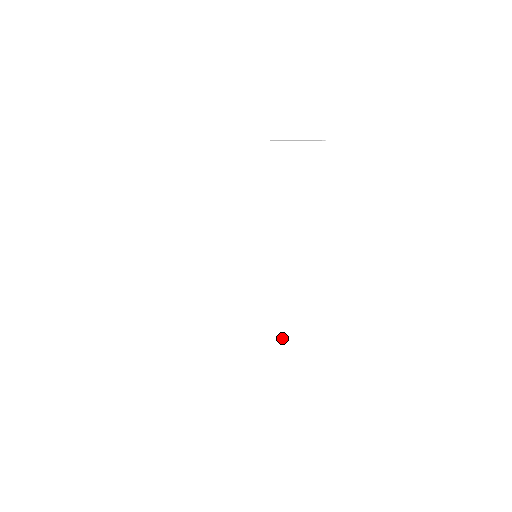
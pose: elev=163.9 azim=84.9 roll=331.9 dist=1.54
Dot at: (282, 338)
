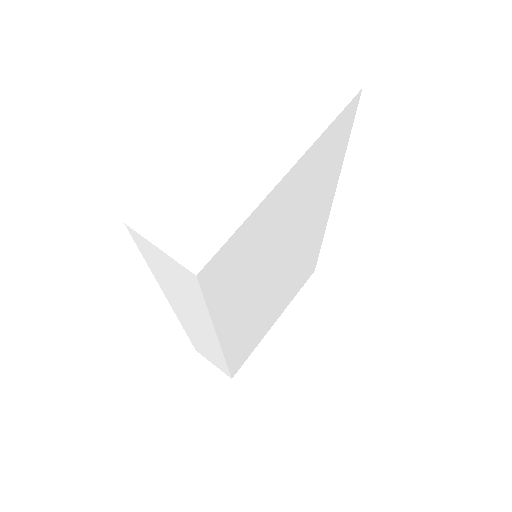
Dot at: (296, 285)
